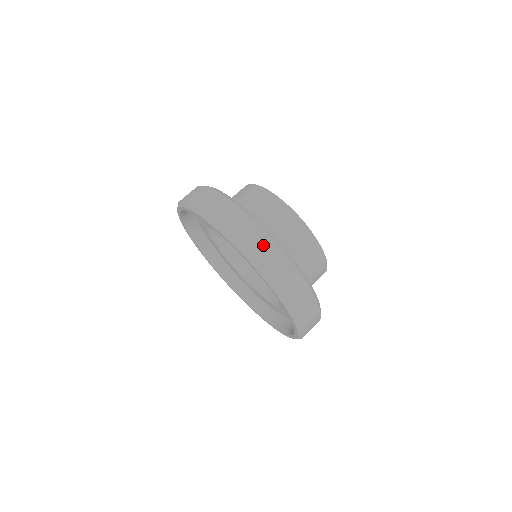
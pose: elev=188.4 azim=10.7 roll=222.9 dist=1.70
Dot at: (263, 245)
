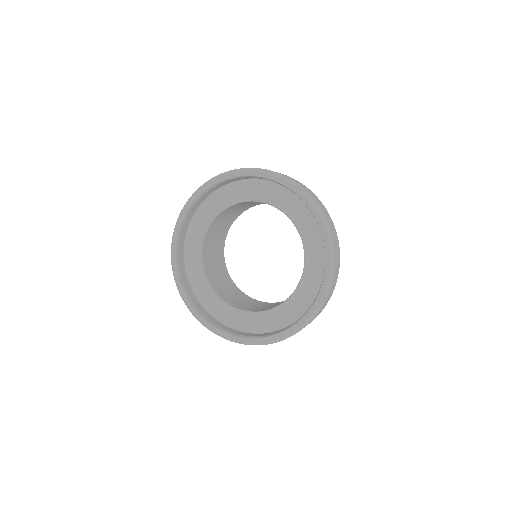
Dot at: (336, 240)
